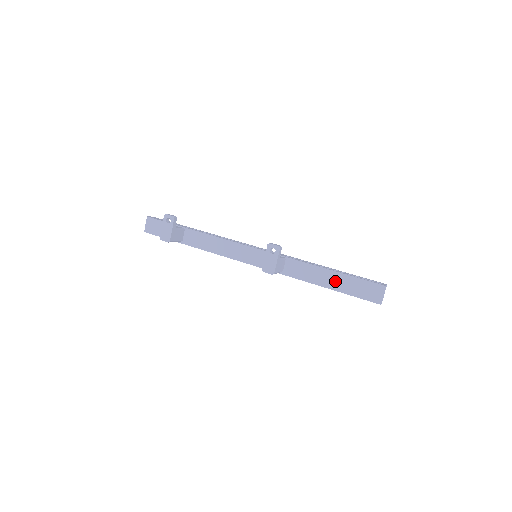
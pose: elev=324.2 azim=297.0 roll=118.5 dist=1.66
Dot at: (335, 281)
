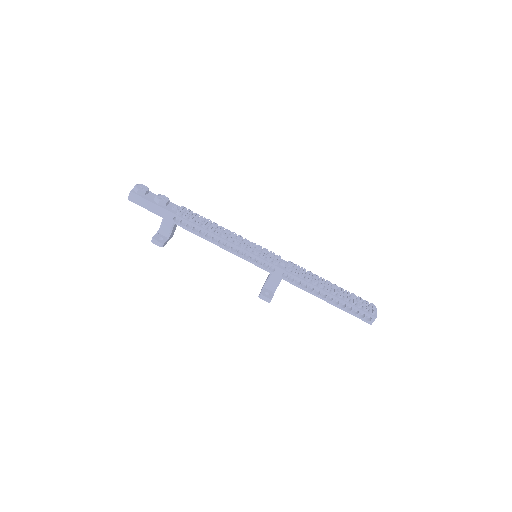
Dot at: occluded
